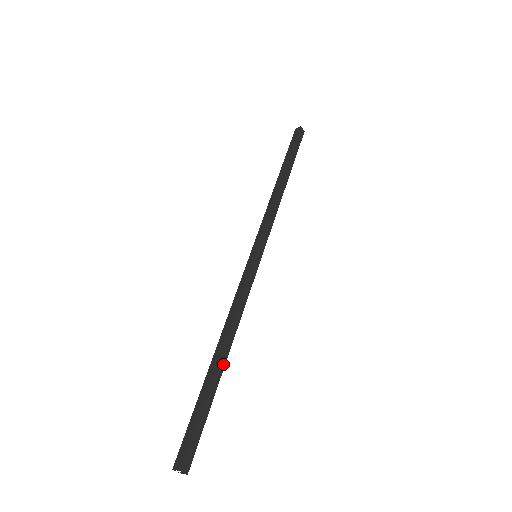
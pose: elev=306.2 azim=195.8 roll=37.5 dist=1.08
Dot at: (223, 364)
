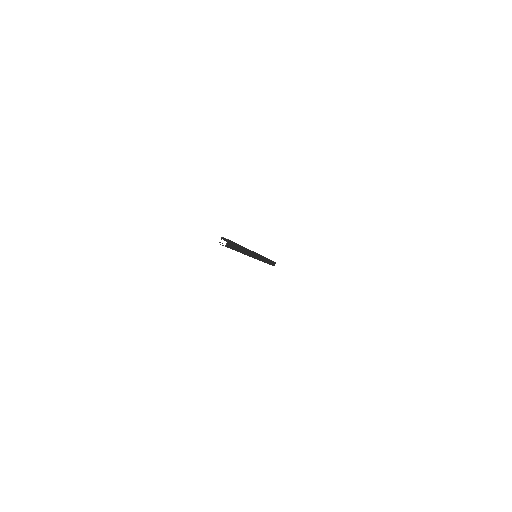
Dot at: (243, 252)
